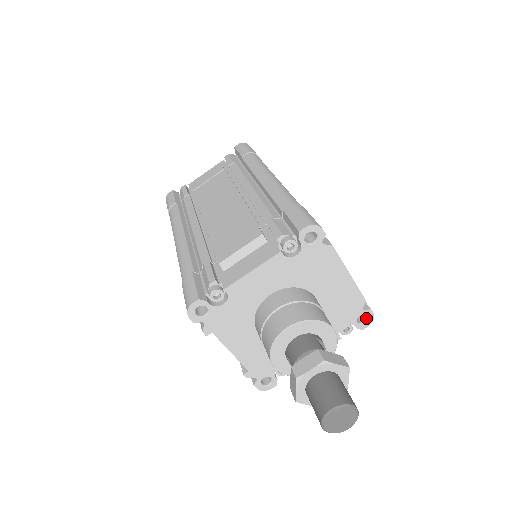
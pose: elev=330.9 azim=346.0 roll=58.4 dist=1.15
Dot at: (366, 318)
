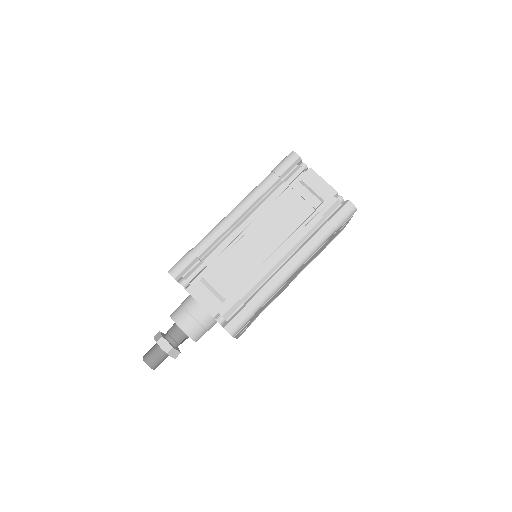
Dot at: occluded
